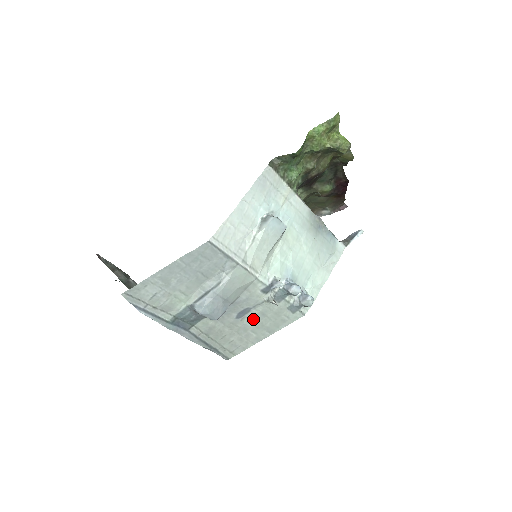
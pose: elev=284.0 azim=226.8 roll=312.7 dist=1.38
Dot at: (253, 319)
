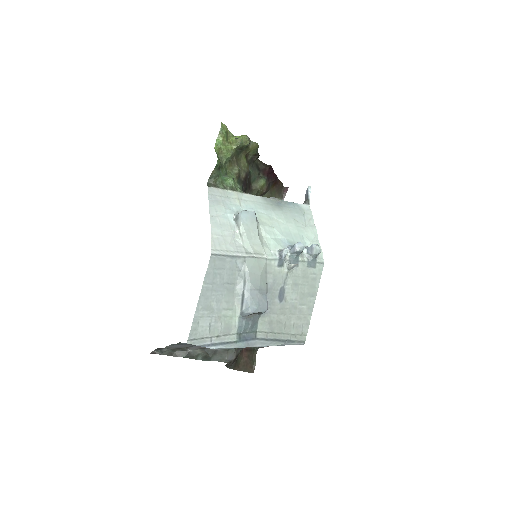
Dot at: (292, 294)
